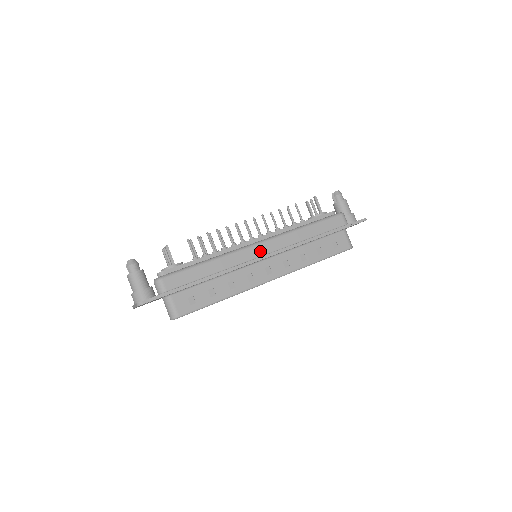
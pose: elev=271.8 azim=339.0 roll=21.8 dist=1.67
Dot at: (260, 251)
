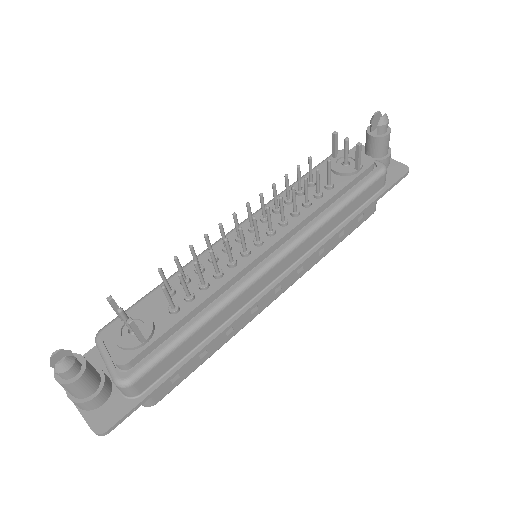
Dot at: (276, 273)
